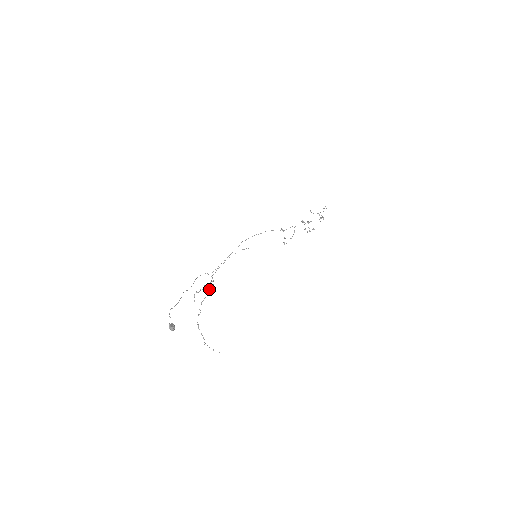
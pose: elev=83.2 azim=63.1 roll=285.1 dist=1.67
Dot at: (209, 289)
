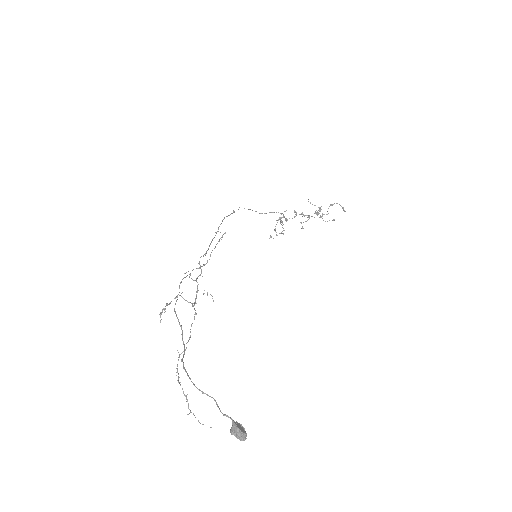
Dot at: (194, 304)
